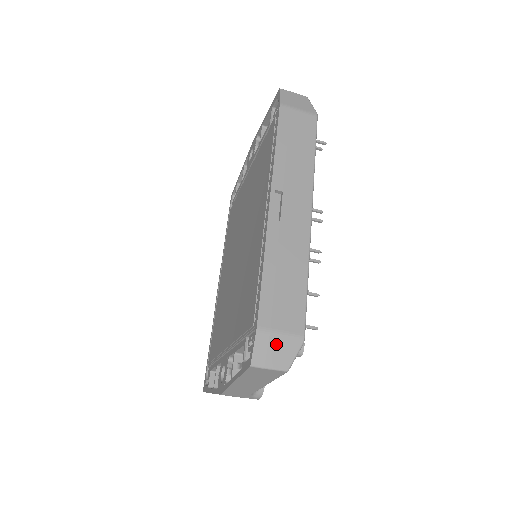
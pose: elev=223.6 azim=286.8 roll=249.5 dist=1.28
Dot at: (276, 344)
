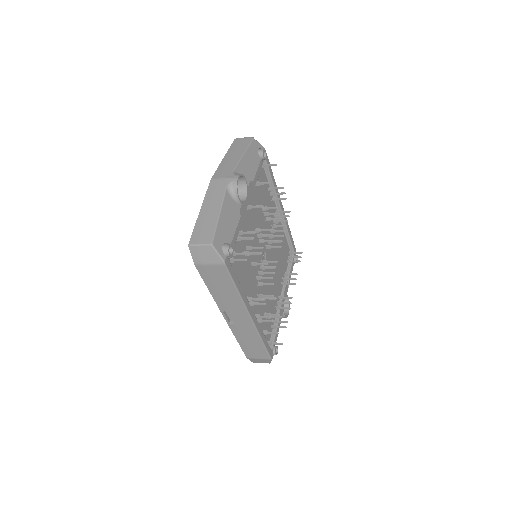
Dot at: (259, 360)
